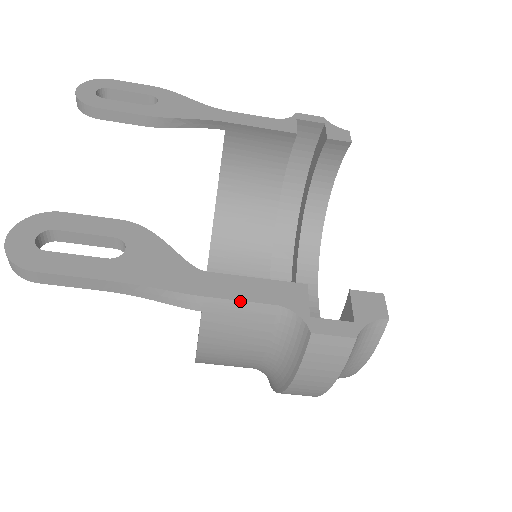
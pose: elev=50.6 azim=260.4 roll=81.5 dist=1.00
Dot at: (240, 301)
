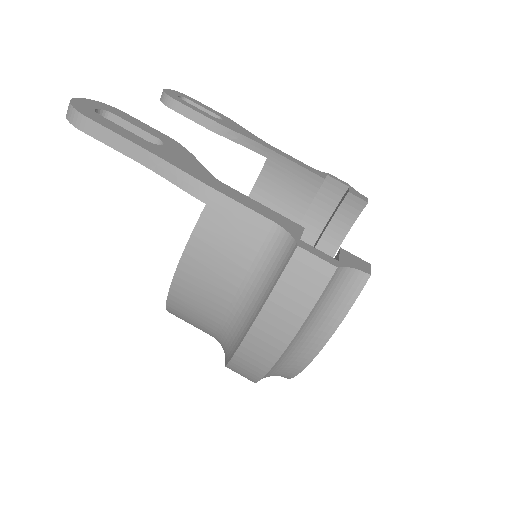
Dot at: (243, 205)
